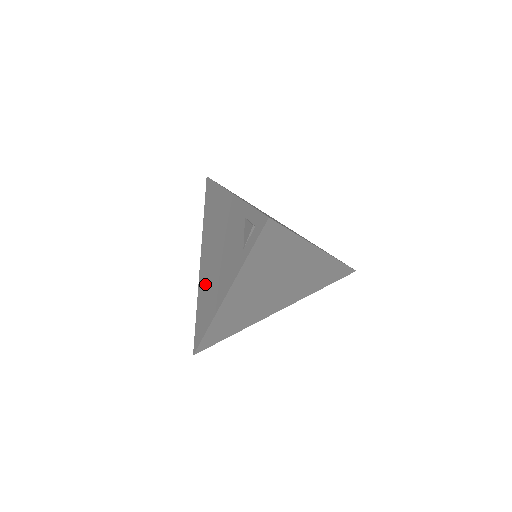
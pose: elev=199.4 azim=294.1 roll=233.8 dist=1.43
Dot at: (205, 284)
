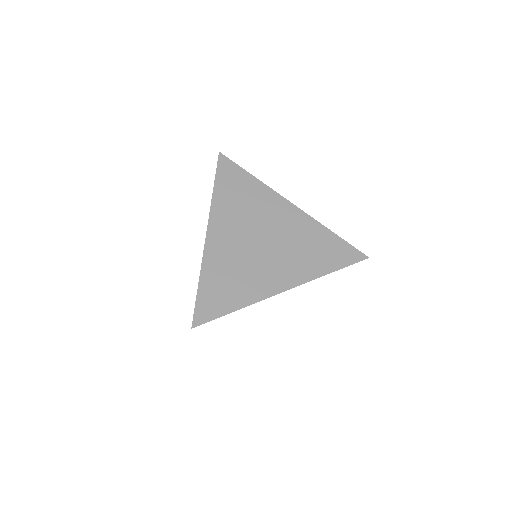
Dot at: occluded
